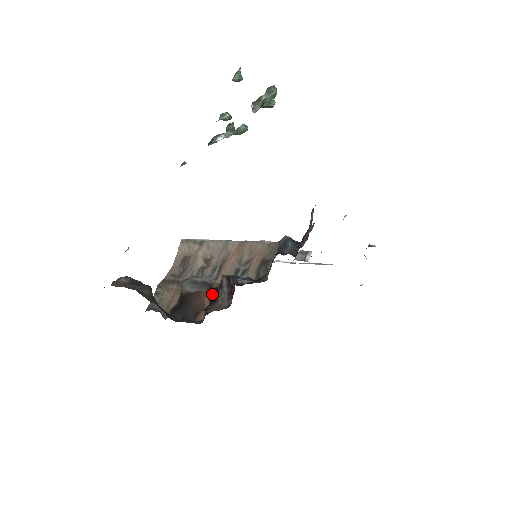
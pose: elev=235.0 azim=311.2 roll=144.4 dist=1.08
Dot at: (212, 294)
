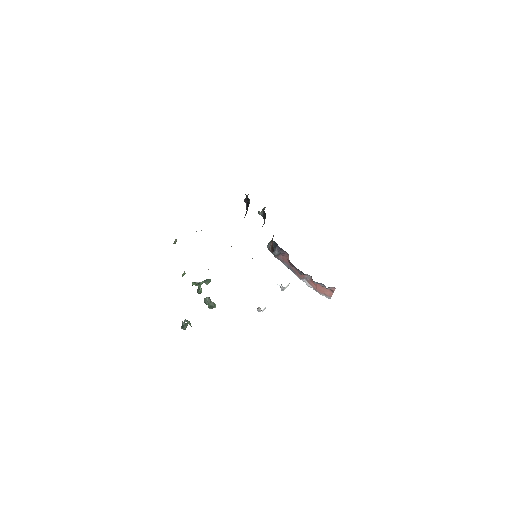
Dot at: (244, 217)
